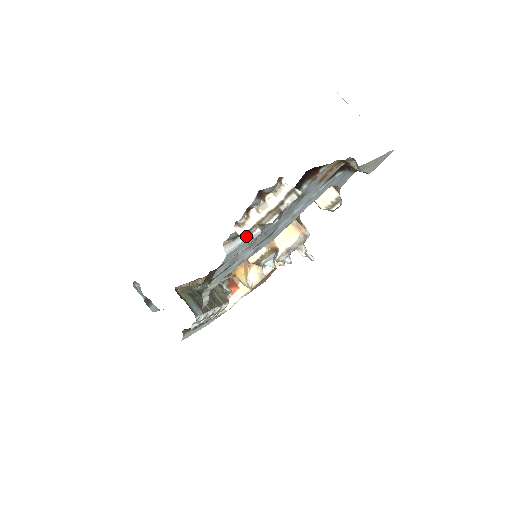
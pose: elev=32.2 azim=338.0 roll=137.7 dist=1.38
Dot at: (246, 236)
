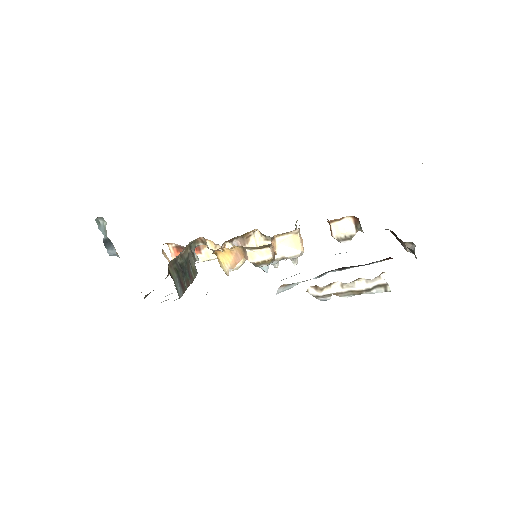
Dot at: (313, 295)
